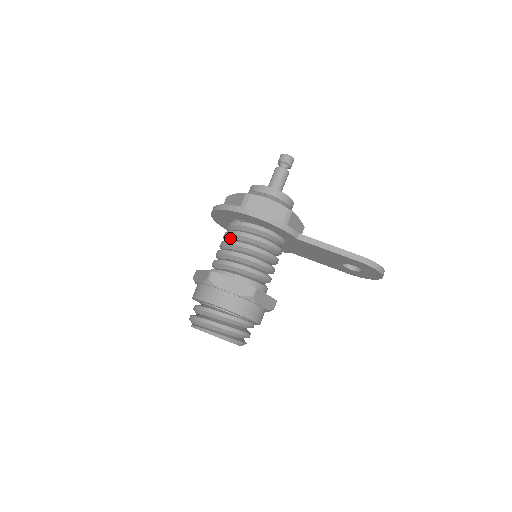
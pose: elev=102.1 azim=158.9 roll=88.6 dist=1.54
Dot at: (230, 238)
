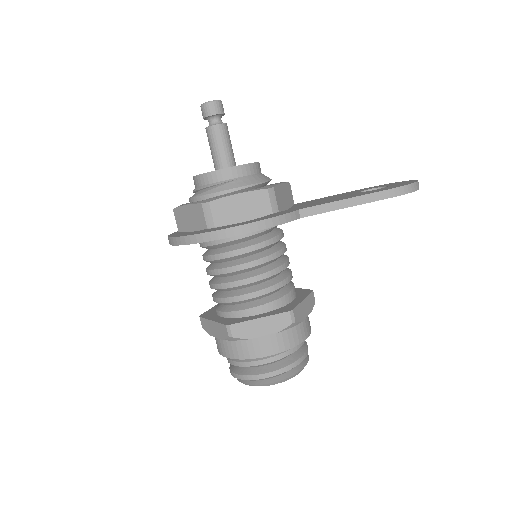
Dot at: (216, 262)
